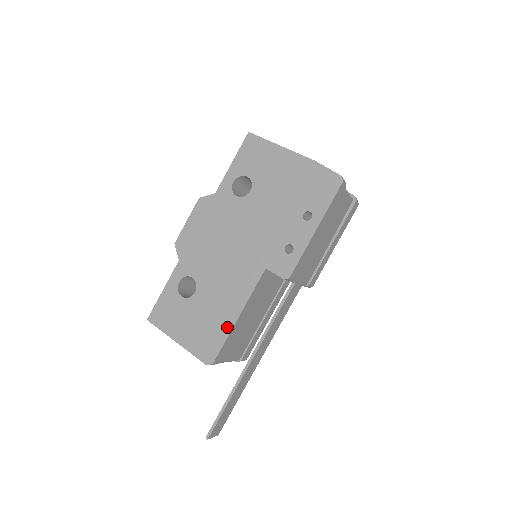
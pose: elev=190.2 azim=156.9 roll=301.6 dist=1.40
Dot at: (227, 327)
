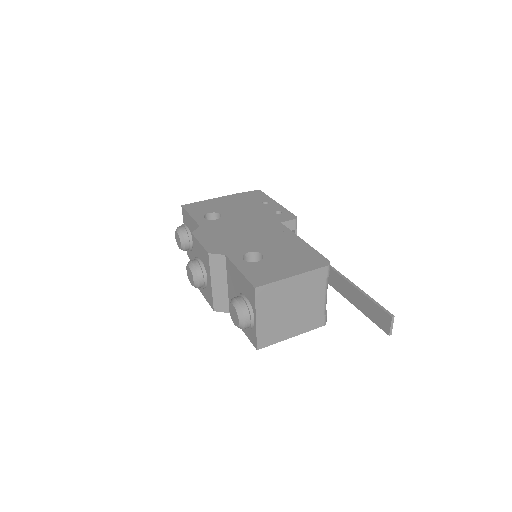
Dot at: (307, 247)
